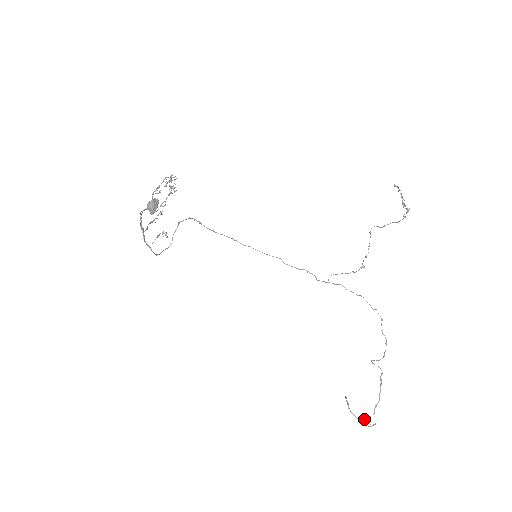
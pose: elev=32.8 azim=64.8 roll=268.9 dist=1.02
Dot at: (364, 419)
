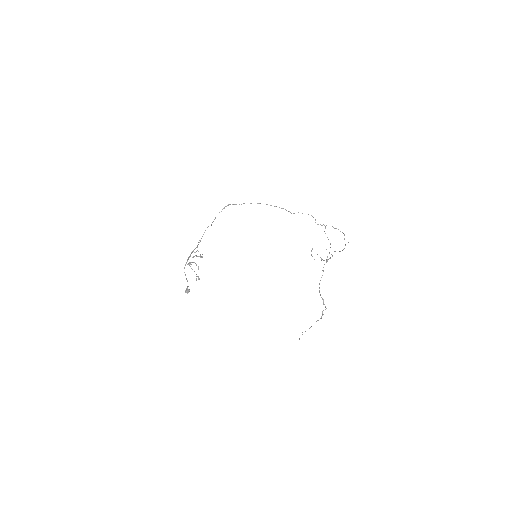
Dot at: occluded
